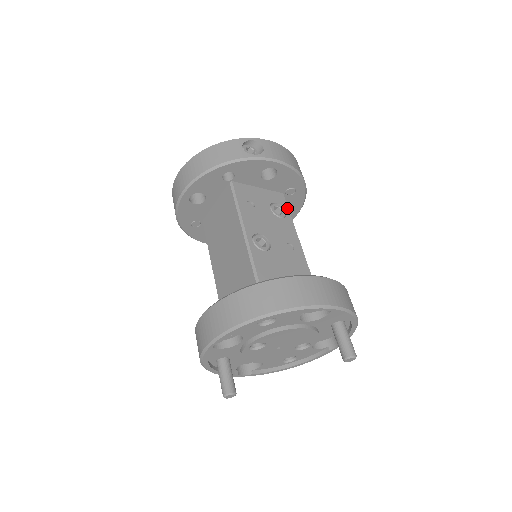
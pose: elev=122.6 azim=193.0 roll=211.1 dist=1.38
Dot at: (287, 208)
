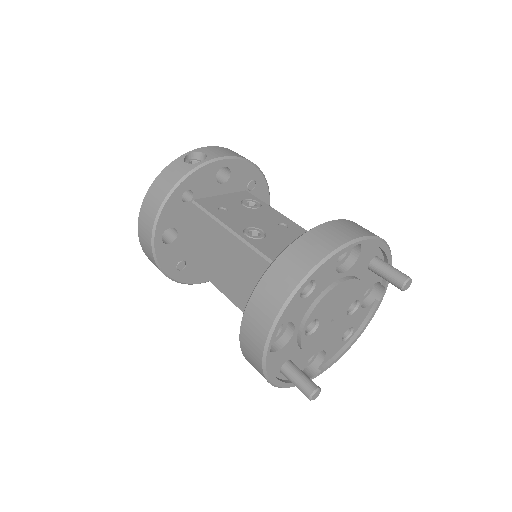
Dot at: (258, 199)
